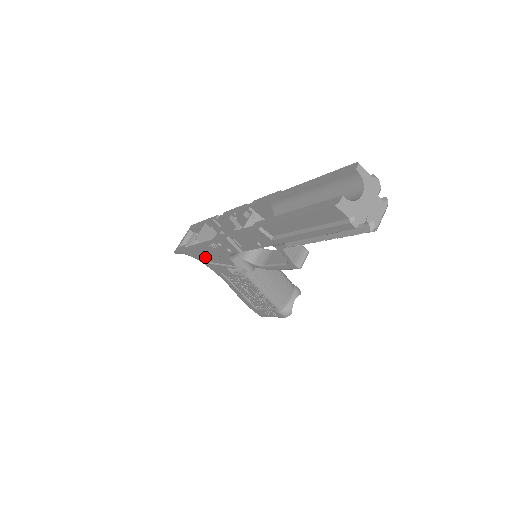
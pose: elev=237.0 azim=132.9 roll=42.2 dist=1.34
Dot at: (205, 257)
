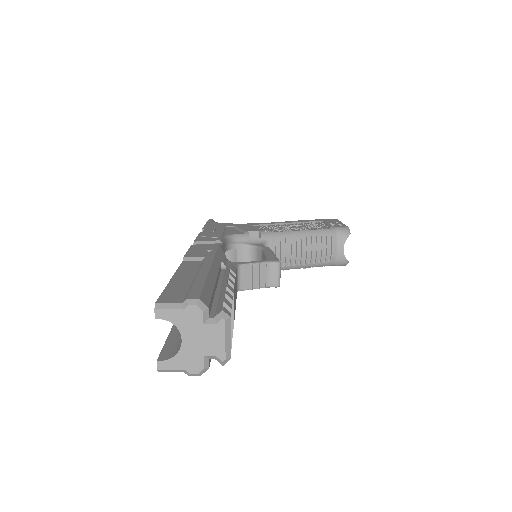
Dot at: occluded
